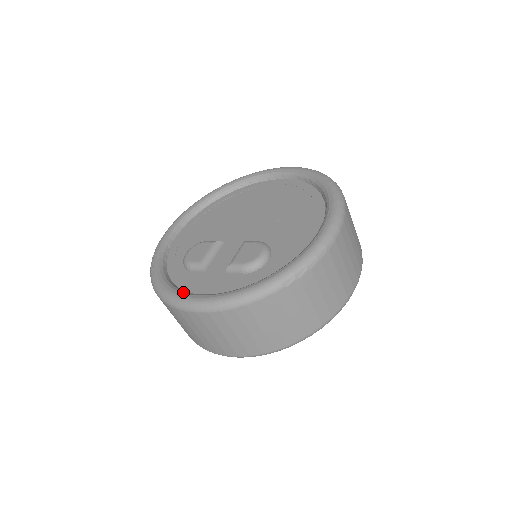
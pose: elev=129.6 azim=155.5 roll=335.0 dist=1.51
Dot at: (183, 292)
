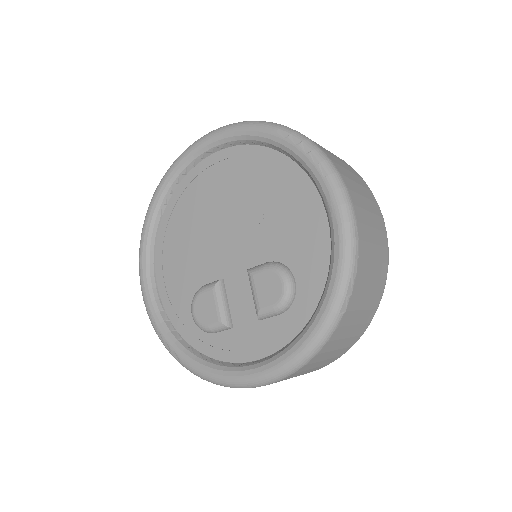
Dot at: (233, 370)
